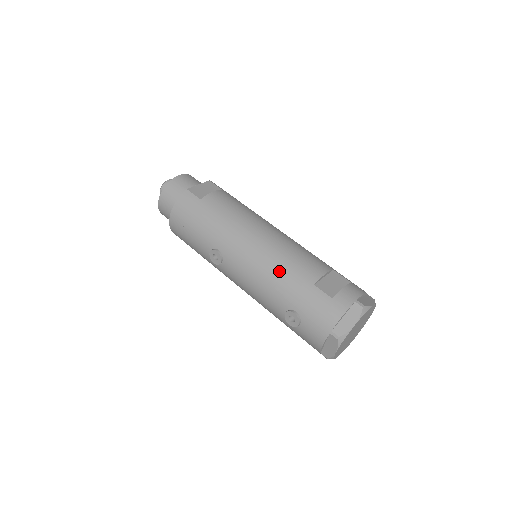
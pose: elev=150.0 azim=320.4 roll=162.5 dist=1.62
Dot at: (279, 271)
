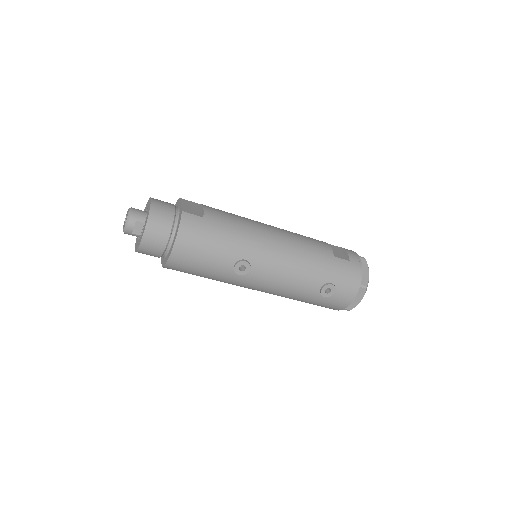
Dot at: (307, 256)
